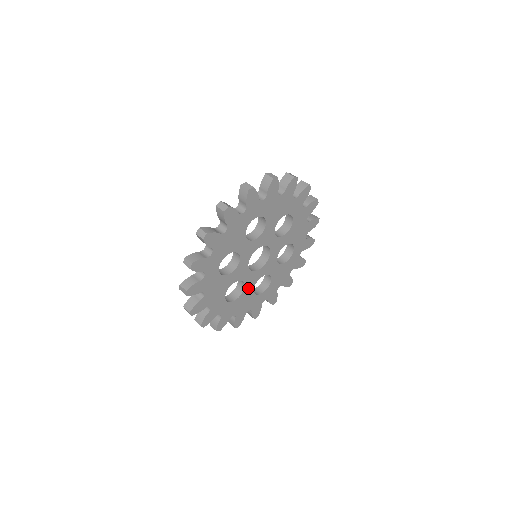
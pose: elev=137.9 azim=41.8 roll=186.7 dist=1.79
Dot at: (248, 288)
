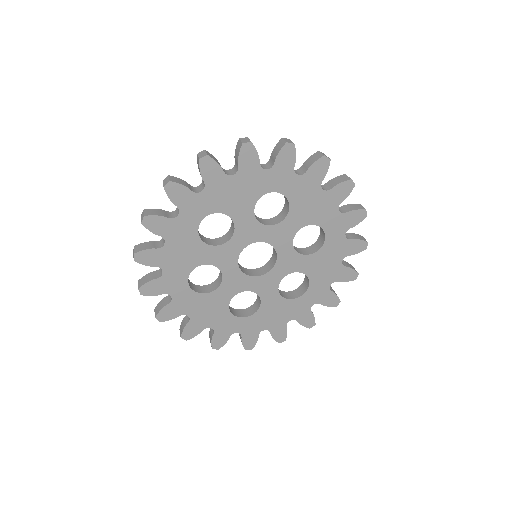
Dot at: (224, 291)
